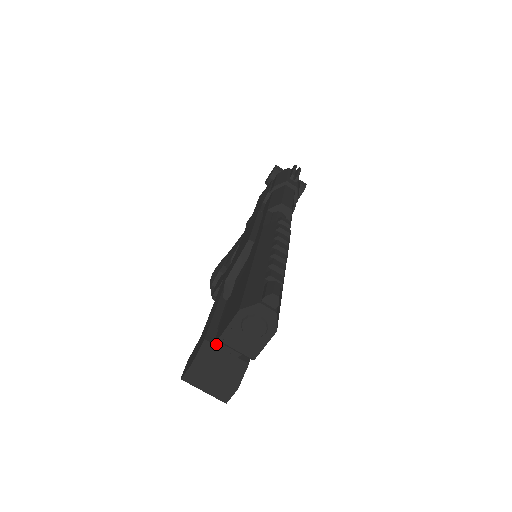
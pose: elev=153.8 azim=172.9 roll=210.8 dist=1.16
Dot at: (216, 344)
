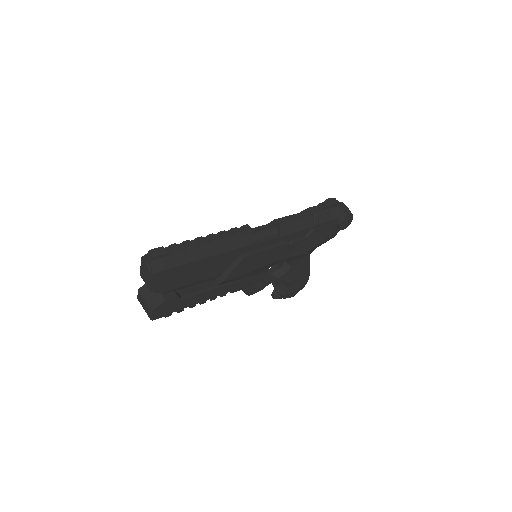
Dot at: occluded
